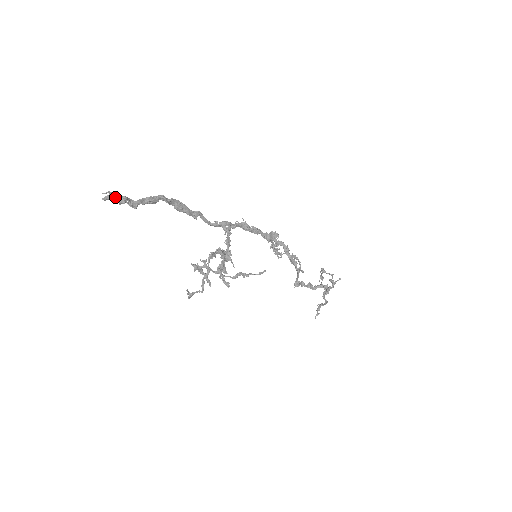
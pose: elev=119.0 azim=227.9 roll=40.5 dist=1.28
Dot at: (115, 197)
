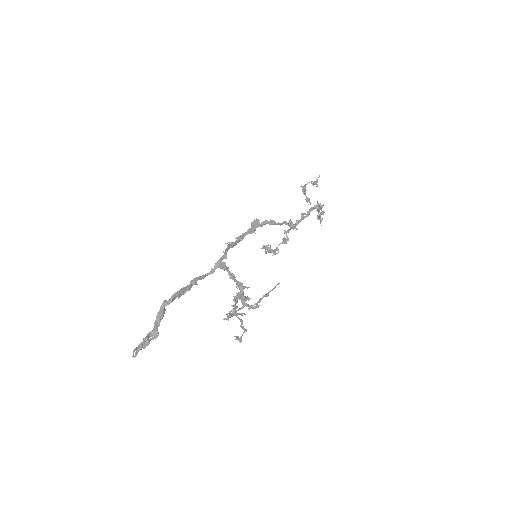
Dot at: (141, 348)
